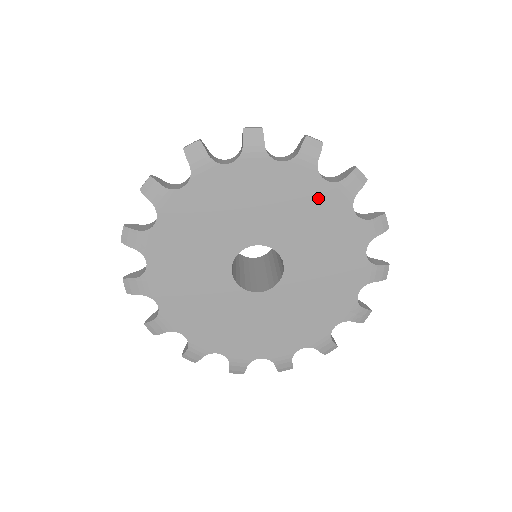
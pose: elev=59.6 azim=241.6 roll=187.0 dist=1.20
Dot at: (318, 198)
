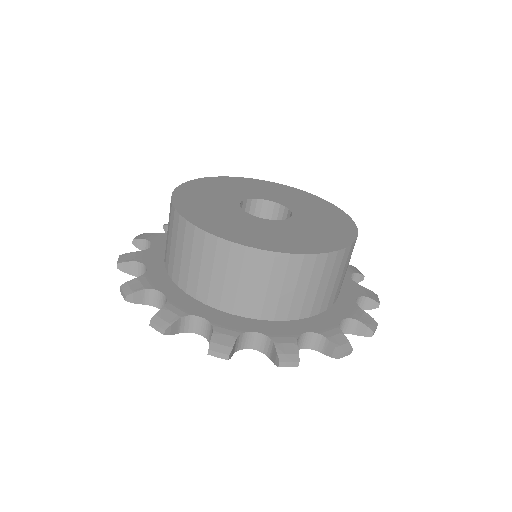
Dot at: occluded
